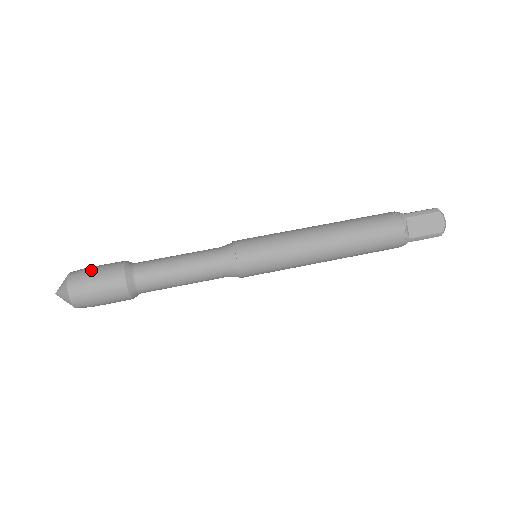
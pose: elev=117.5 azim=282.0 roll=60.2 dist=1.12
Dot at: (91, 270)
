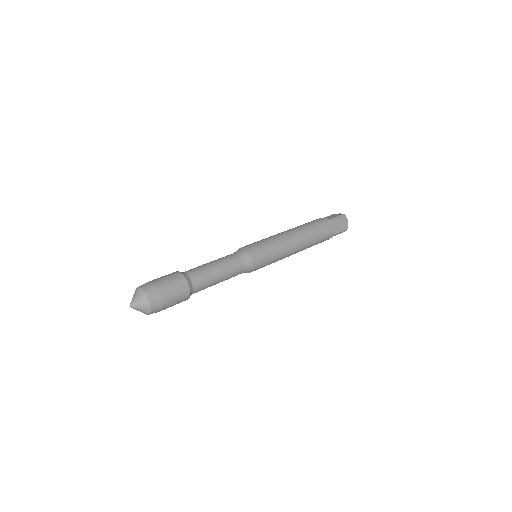
Dot at: (161, 283)
